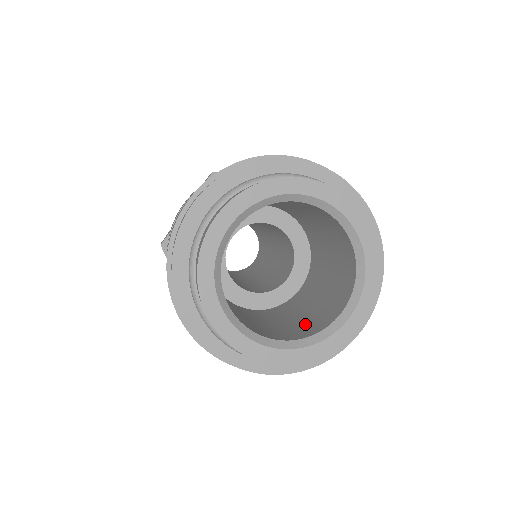
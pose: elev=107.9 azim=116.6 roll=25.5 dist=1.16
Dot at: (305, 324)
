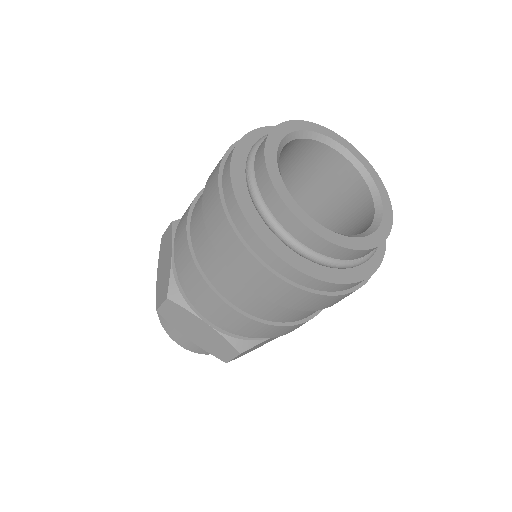
Dot at: occluded
